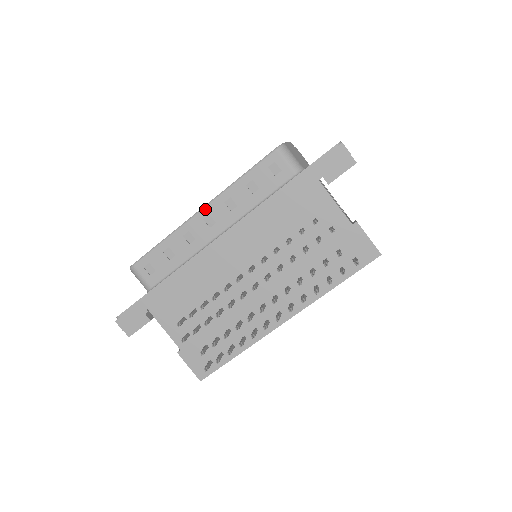
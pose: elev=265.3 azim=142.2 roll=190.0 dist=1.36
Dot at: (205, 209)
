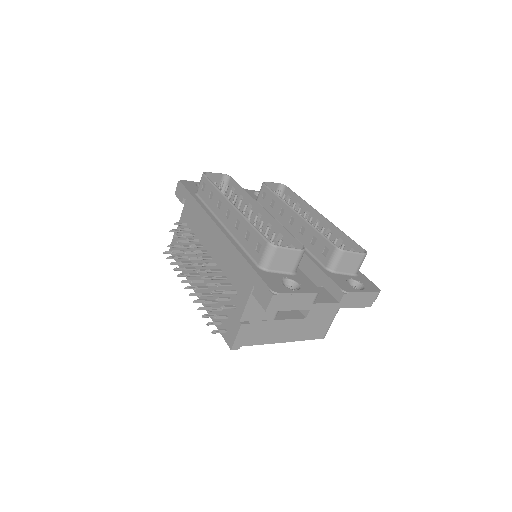
Dot at: (232, 207)
